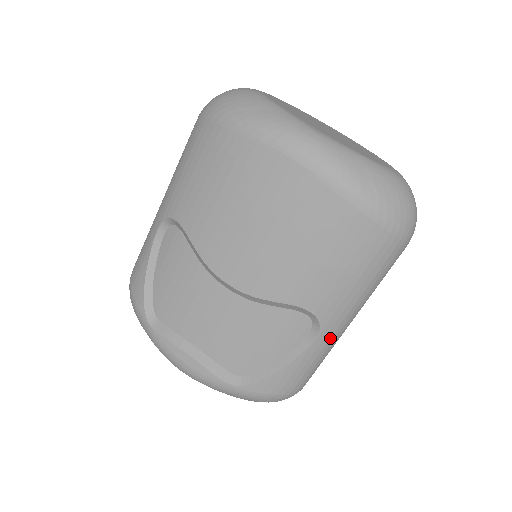
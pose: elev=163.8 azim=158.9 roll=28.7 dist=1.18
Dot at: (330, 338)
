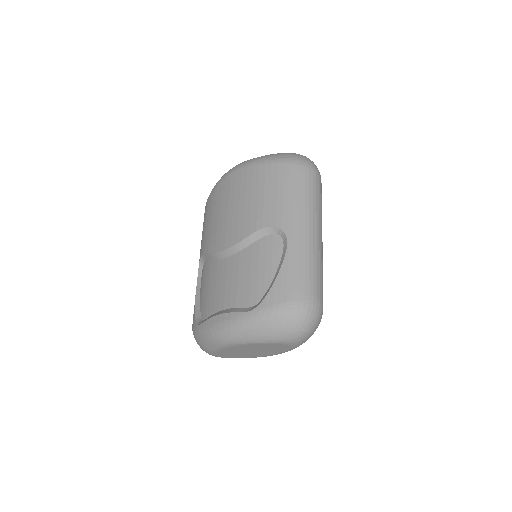
Dot at: (299, 241)
